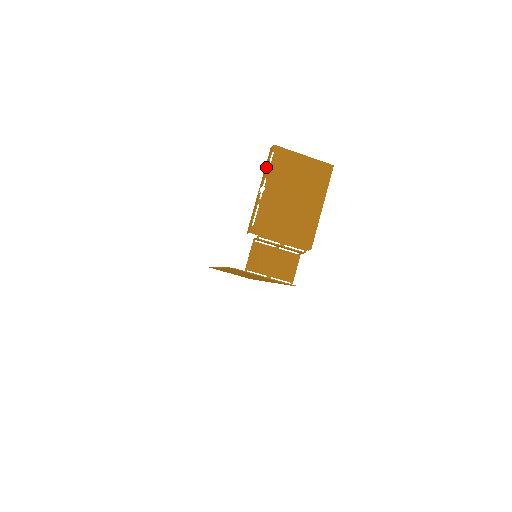
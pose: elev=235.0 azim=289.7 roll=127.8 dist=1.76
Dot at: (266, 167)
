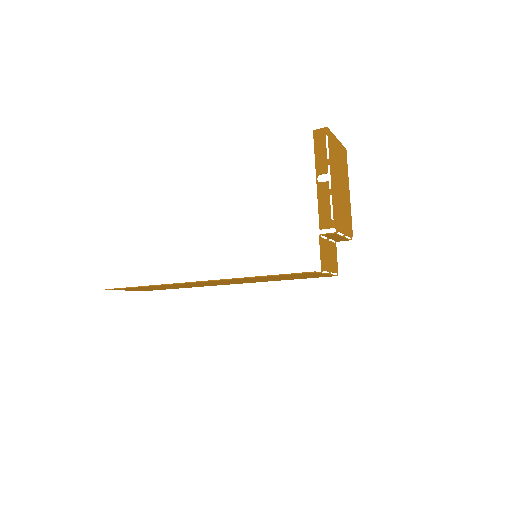
Dot at: (323, 152)
